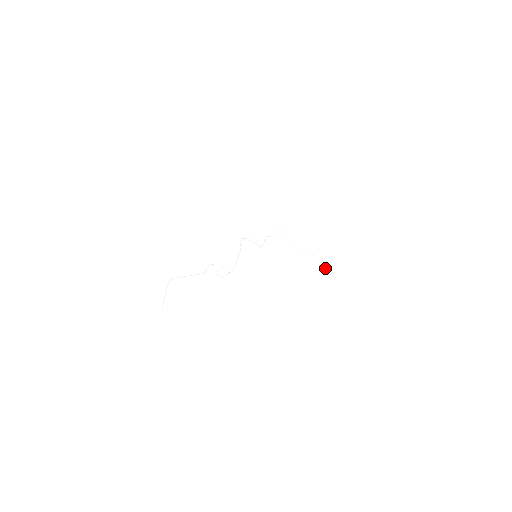
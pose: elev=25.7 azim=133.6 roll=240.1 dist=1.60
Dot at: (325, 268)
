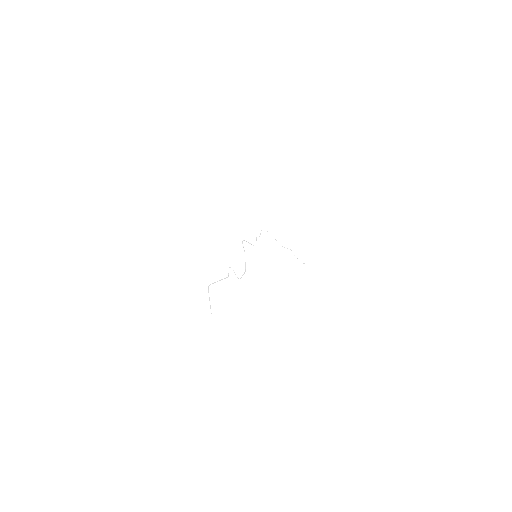
Dot at: occluded
